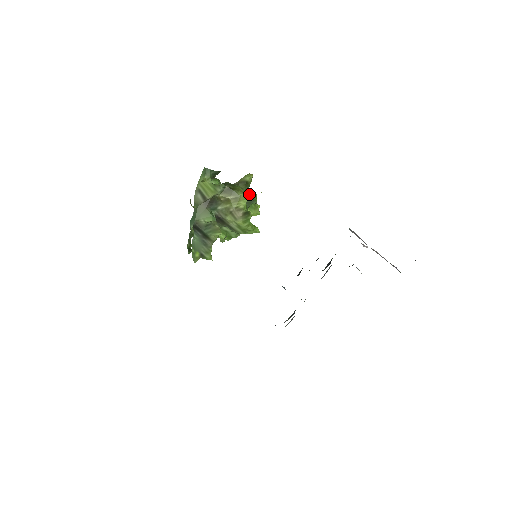
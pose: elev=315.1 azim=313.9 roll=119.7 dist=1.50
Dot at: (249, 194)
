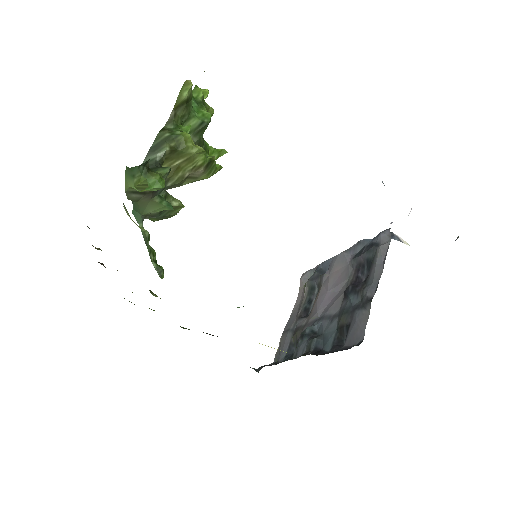
Dot at: (196, 113)
